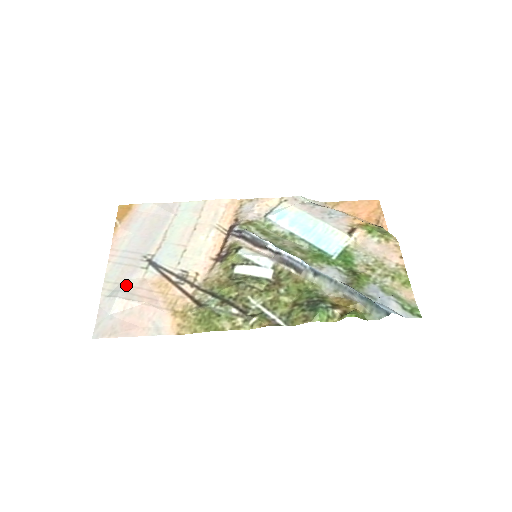
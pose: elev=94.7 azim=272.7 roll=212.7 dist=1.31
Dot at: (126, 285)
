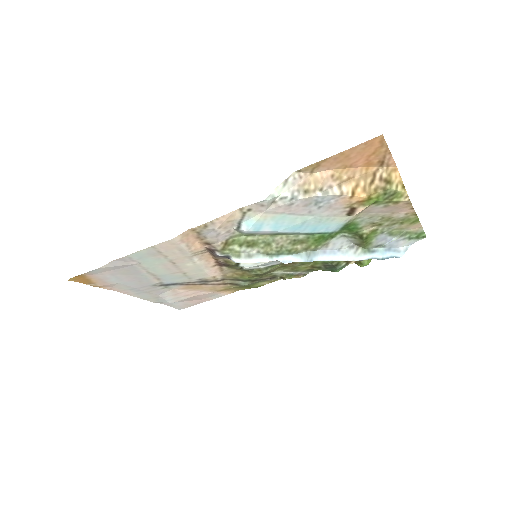
Dot at: (166, 297)
